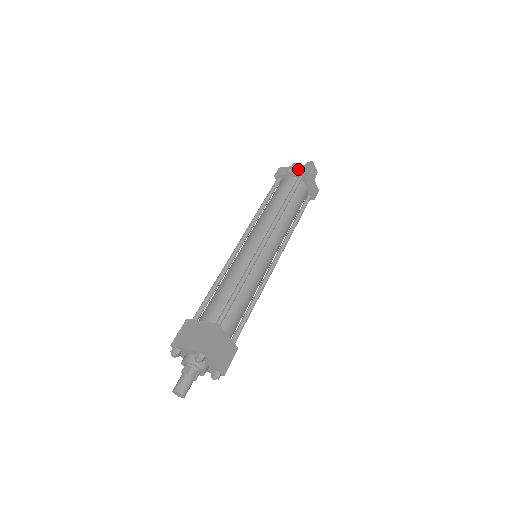
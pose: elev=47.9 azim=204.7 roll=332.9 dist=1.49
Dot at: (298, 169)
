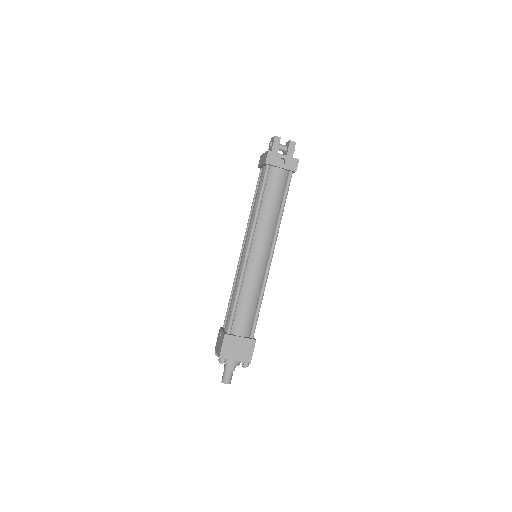
Dot at: (291, 163)
